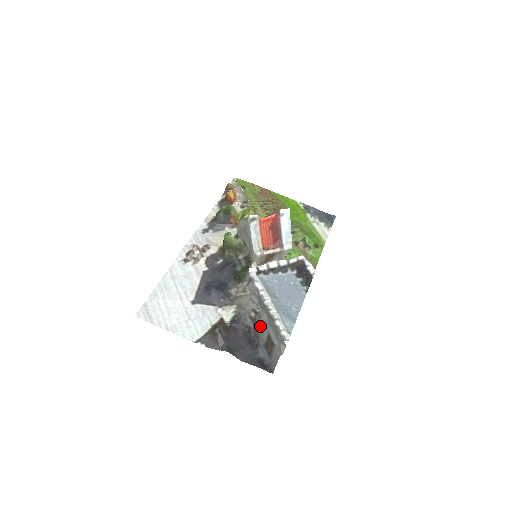
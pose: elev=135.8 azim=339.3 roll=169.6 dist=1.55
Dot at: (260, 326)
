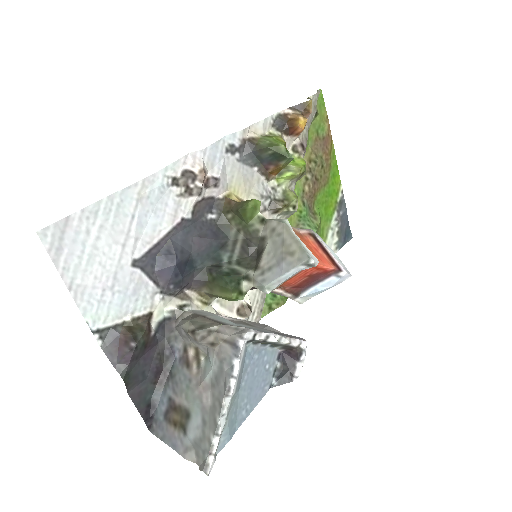
Dot at: (188, 385)
